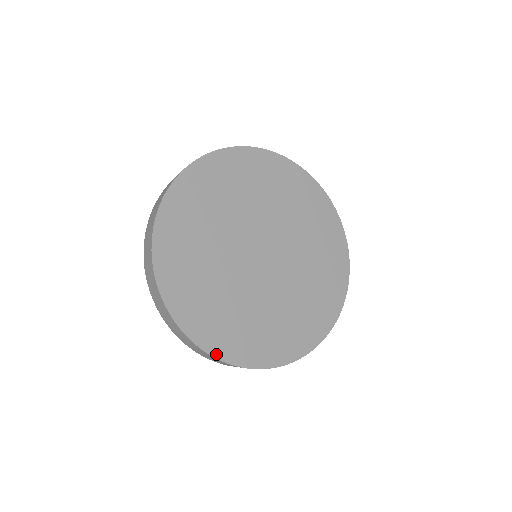
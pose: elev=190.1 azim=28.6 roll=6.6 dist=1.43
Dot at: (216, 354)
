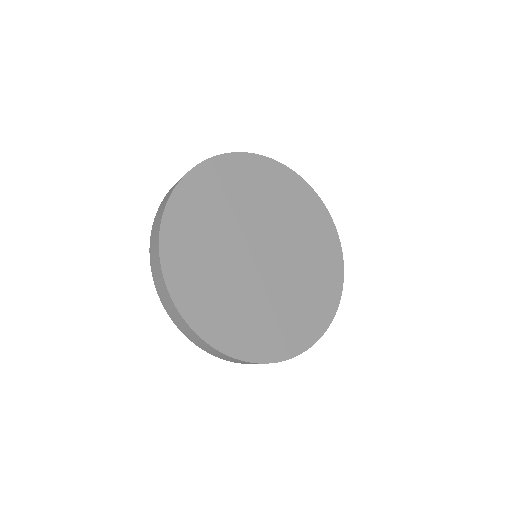
Dot at: (198, 330)
